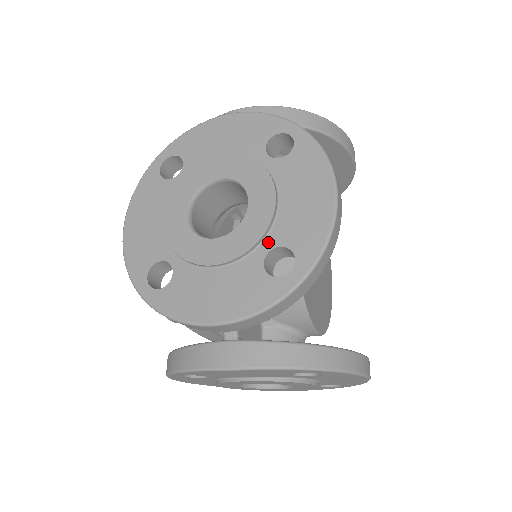
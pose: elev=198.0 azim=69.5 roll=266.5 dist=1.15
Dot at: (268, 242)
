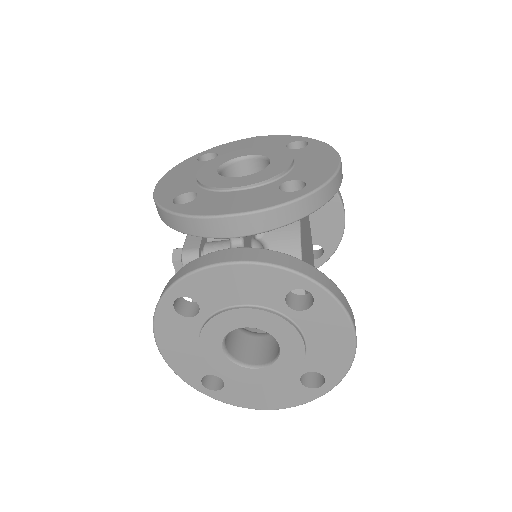
Dot at: (284, 179)
